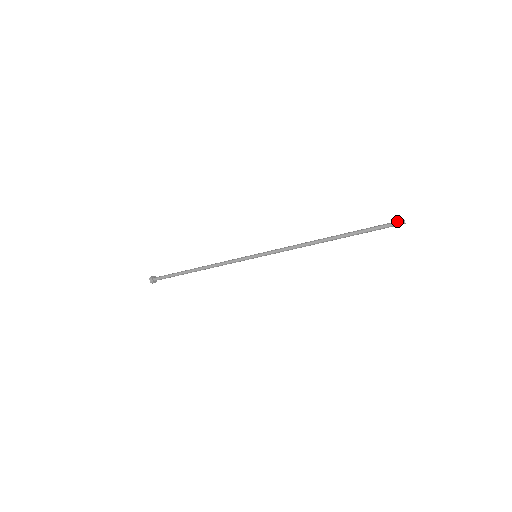
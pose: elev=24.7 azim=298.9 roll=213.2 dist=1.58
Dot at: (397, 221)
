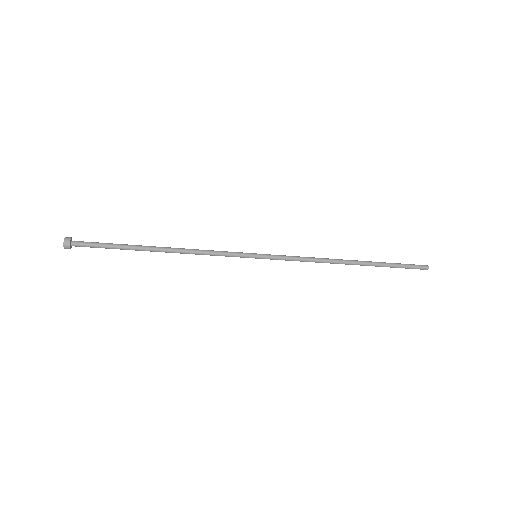
Dot at: occluded
